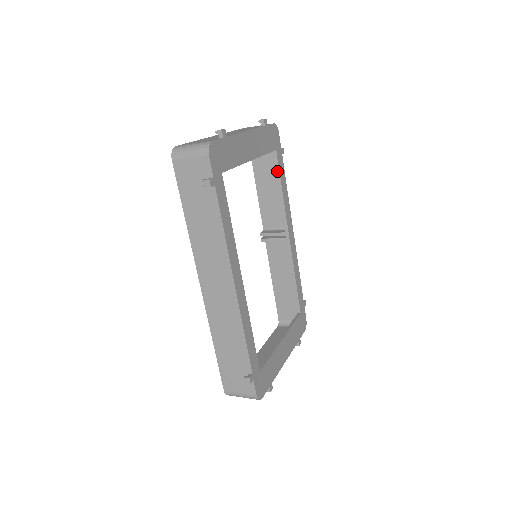
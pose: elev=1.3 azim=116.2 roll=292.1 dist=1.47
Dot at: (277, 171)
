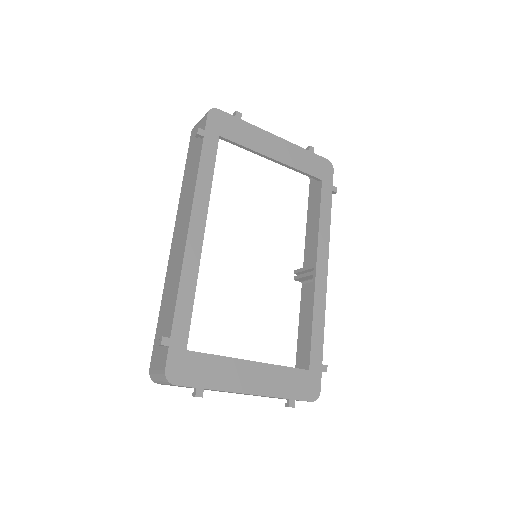
Dot at: (319, 200)
